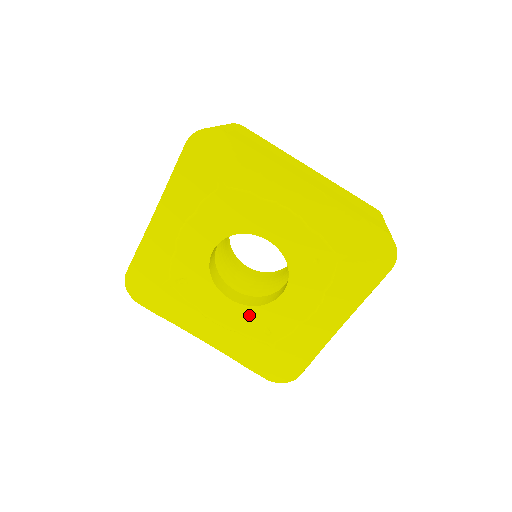
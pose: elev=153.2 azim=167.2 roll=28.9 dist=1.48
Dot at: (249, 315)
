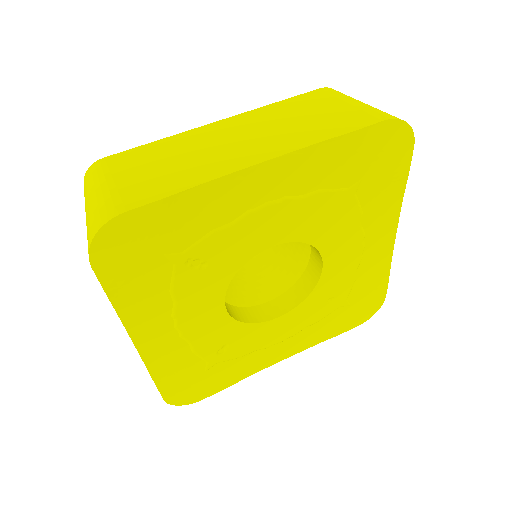
Dot at: (224, 329)
